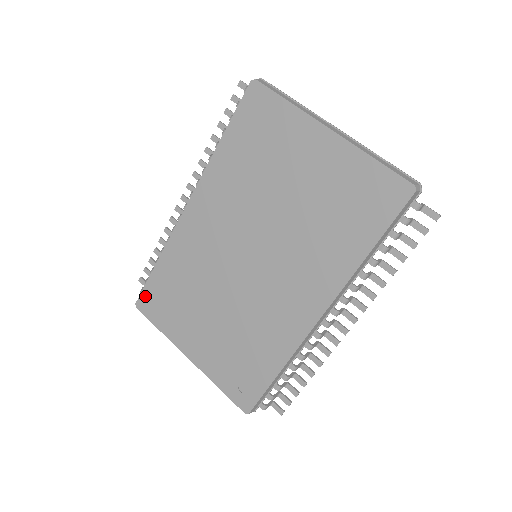
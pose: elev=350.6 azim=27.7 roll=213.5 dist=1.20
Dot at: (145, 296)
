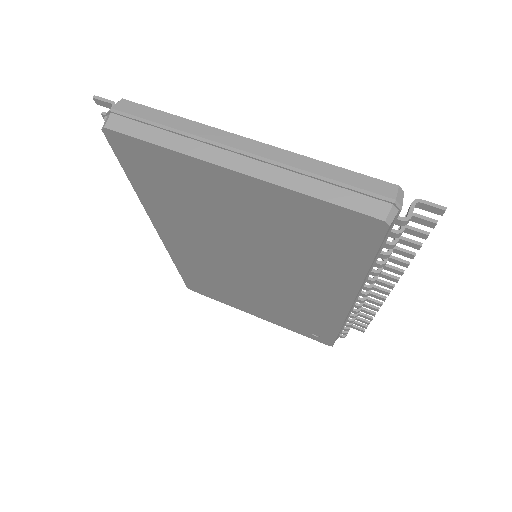
Dot at: (189, 285)
